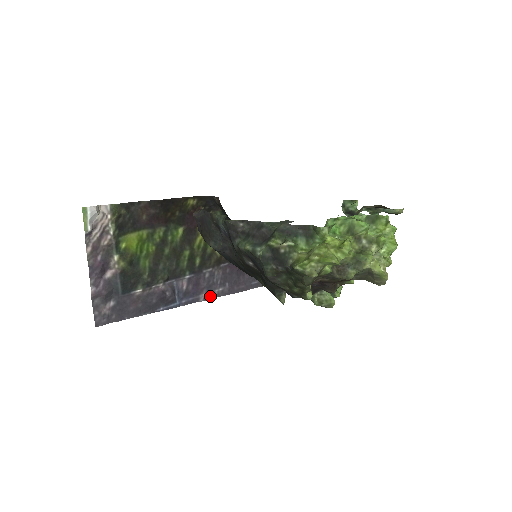
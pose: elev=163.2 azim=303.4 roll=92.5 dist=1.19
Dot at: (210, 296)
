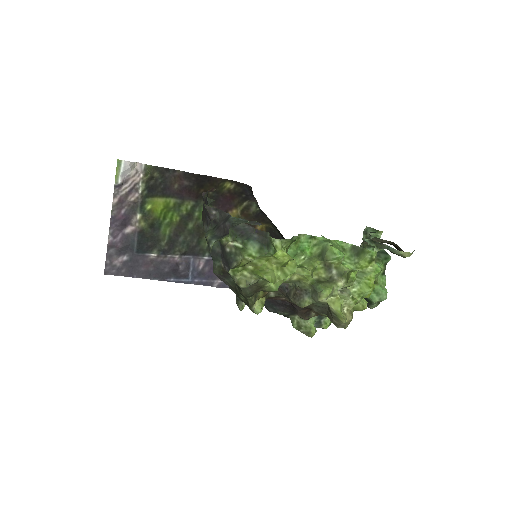
Dot at: (226, 285)
